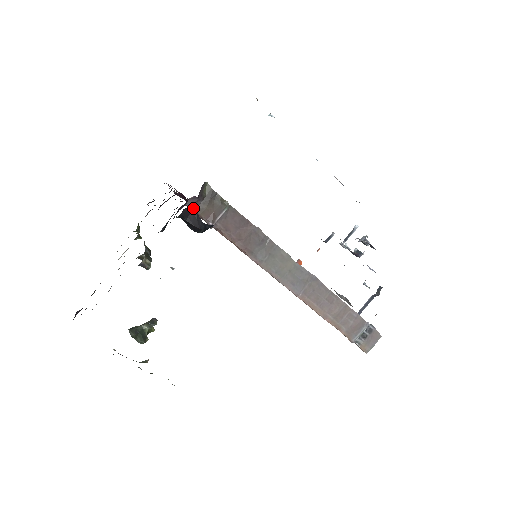
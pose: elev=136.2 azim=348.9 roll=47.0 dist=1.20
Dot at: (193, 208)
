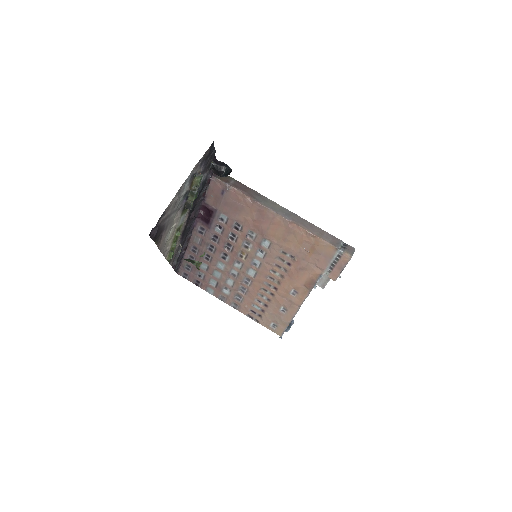
Dot at: (216, 177)
